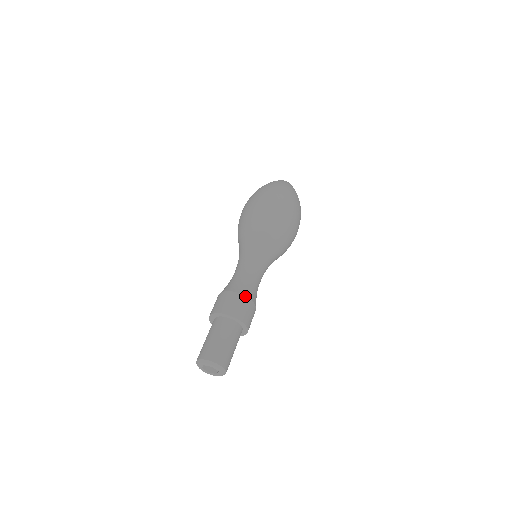
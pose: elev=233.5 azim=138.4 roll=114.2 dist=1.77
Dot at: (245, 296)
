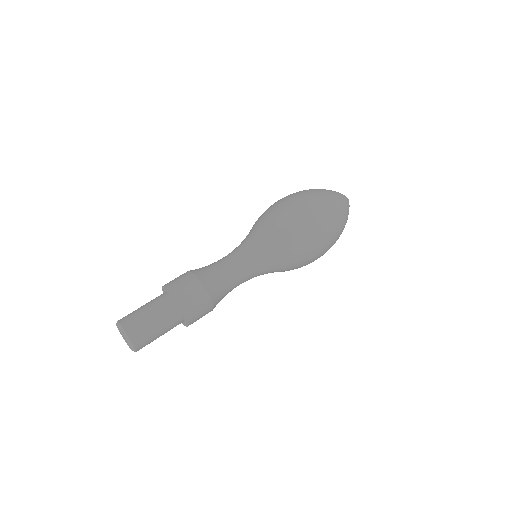
Dot at: (207, 292)
